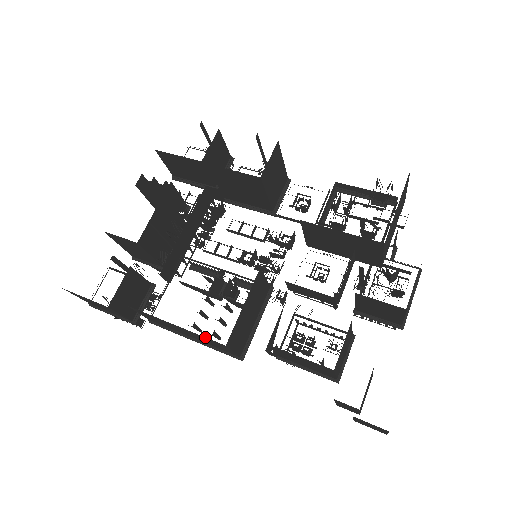
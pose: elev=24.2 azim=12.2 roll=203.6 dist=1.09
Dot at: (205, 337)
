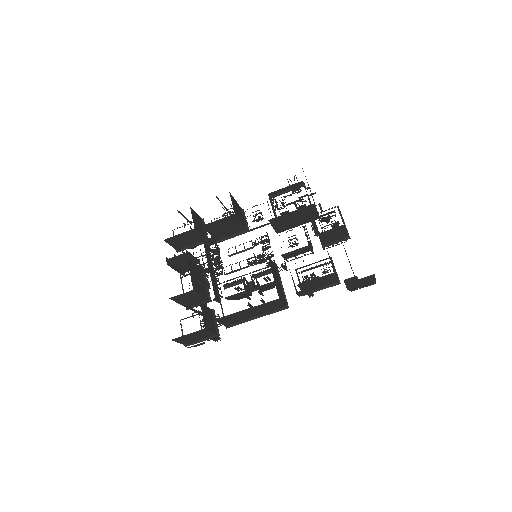
Dot at: (266, 303)
